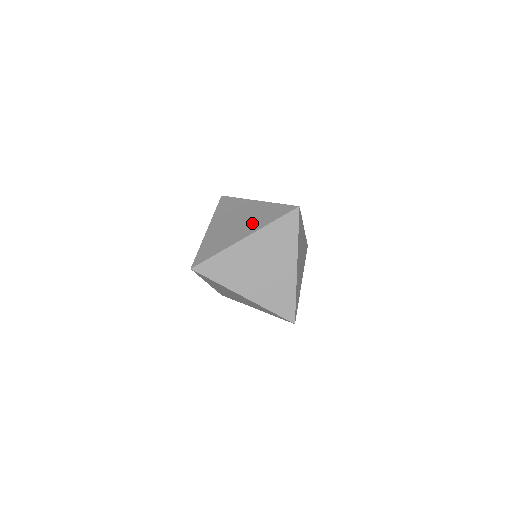
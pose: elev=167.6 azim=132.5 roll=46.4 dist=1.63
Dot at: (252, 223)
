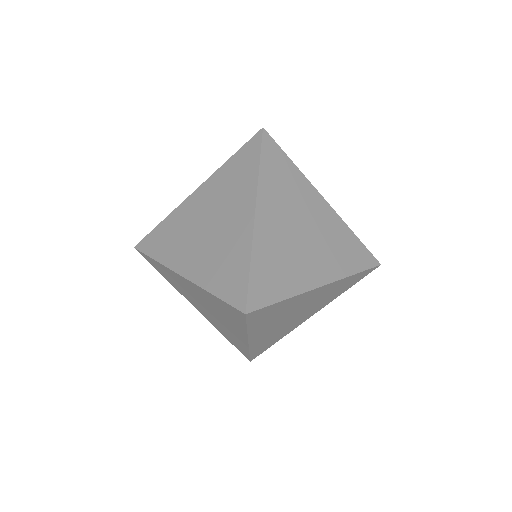
Dot at: (206, 258)
